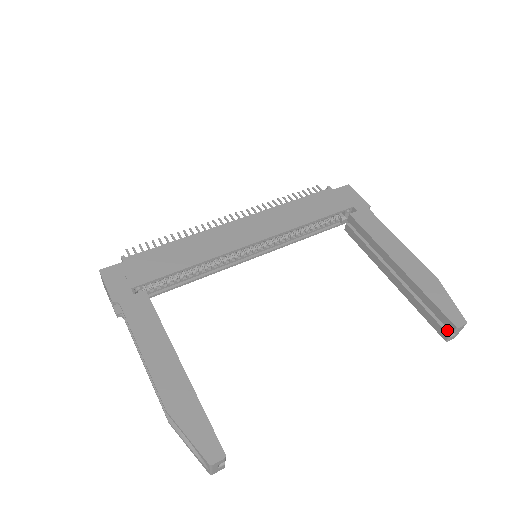
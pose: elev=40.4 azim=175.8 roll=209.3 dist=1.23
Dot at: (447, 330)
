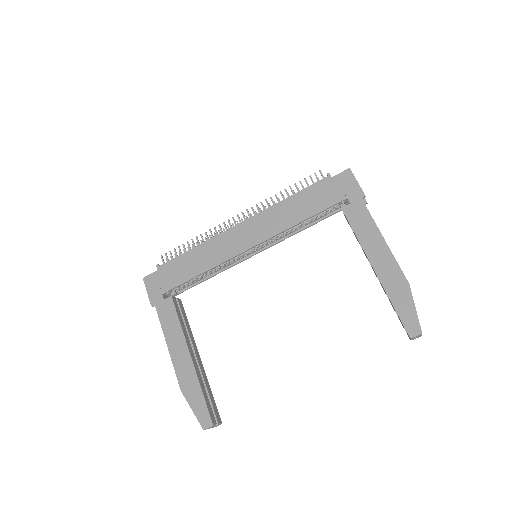
Dot at: occluded
